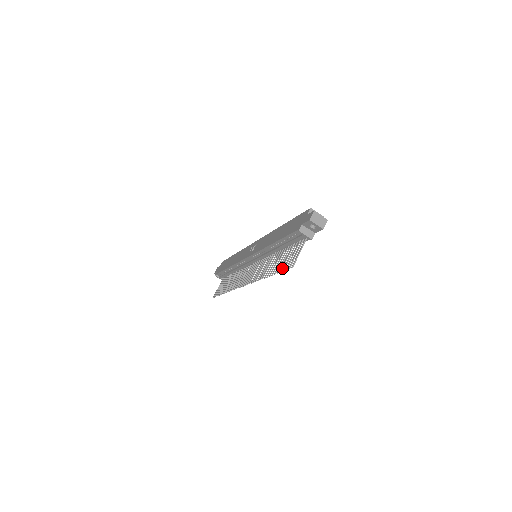
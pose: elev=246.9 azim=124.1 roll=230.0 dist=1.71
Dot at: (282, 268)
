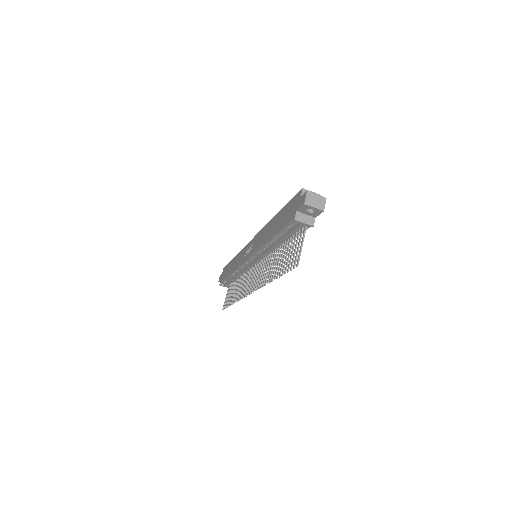
Dot at: (286, 268)
